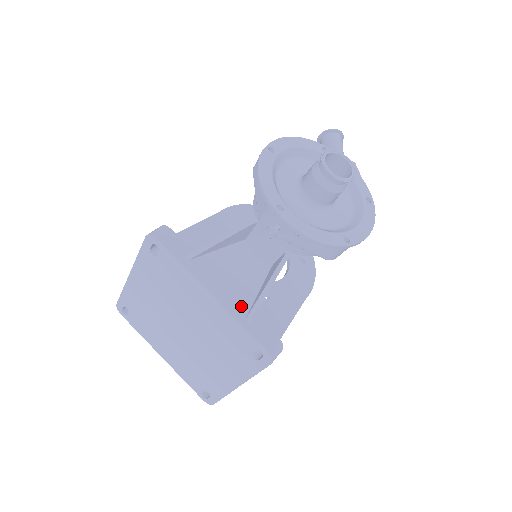
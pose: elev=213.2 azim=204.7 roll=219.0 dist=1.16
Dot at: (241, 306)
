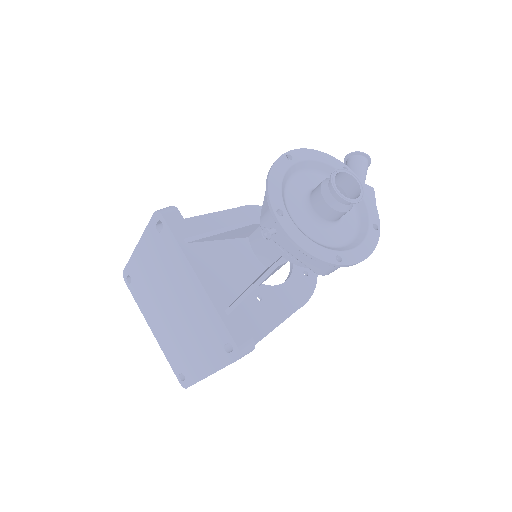
Dot at: (224, 298)
